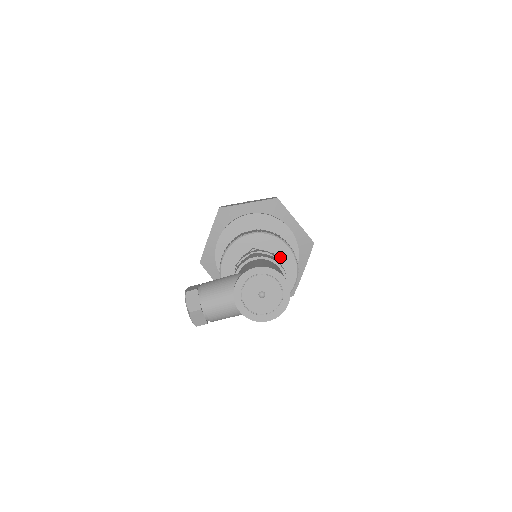
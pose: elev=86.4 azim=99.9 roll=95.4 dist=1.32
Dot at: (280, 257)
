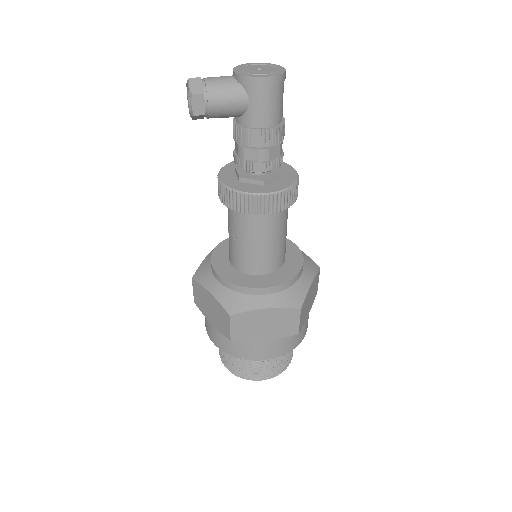
Dot at: (280, 168)
